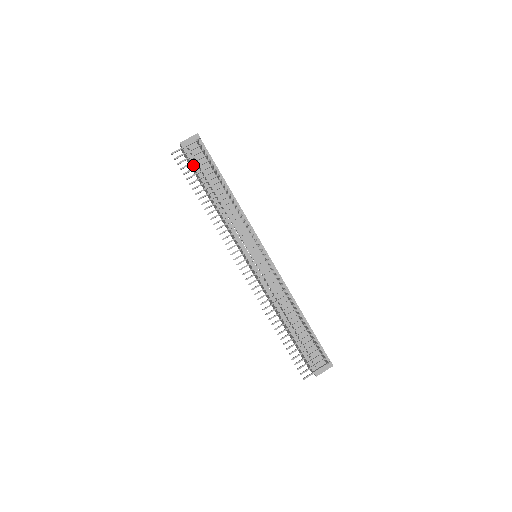
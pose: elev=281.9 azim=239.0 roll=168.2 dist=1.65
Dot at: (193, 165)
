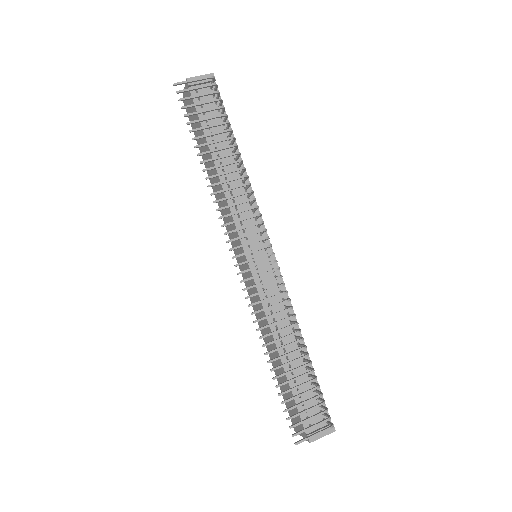
Dot at: occluded
